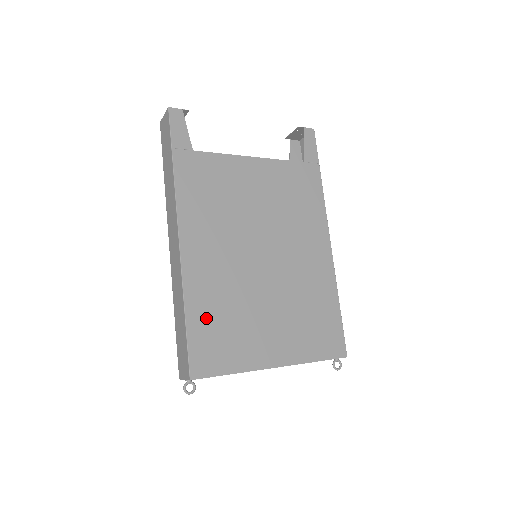
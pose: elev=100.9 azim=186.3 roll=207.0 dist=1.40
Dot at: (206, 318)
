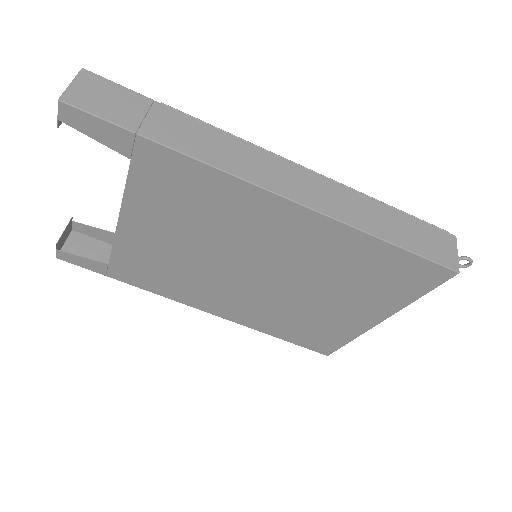
Dot at: (287, 331)
